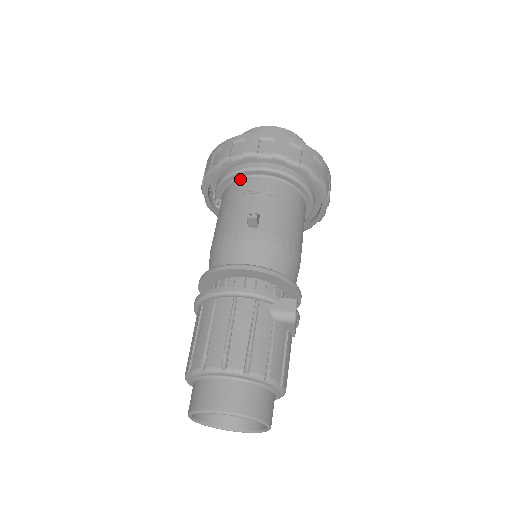
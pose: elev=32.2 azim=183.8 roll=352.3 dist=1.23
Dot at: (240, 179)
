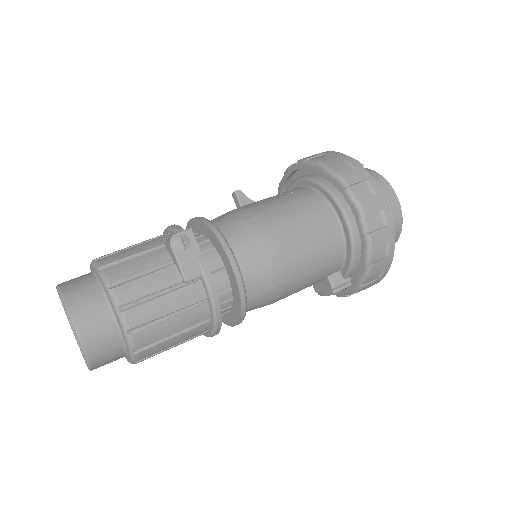
Dot at: occluded
